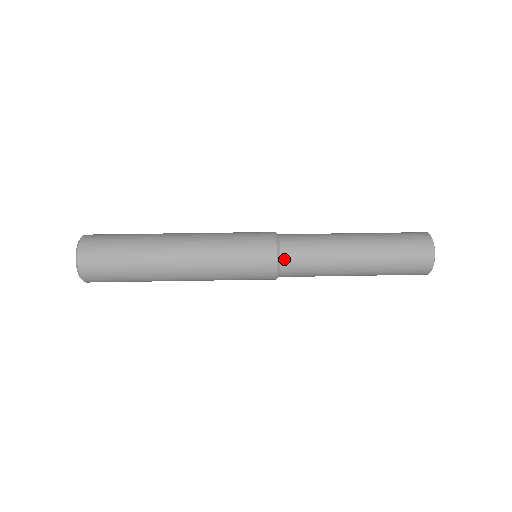
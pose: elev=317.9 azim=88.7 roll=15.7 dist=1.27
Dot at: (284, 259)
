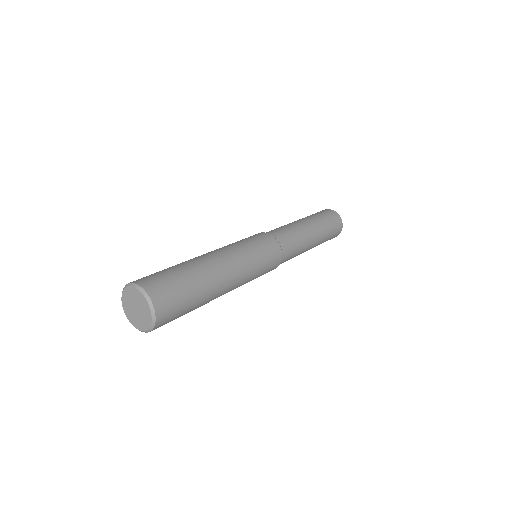
Dot at: (282, 260)
